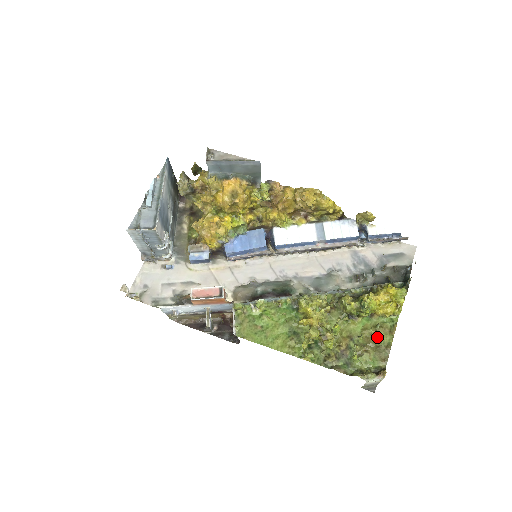
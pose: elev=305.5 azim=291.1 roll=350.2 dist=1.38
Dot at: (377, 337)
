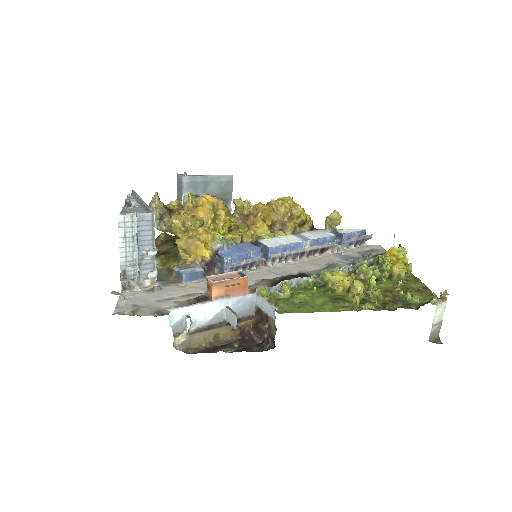
Dot at: (410, 286)
